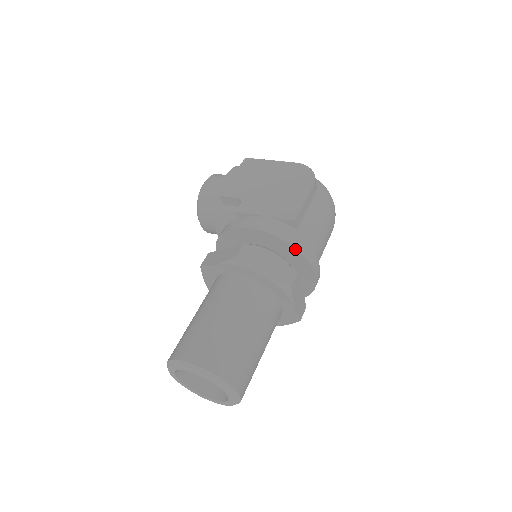
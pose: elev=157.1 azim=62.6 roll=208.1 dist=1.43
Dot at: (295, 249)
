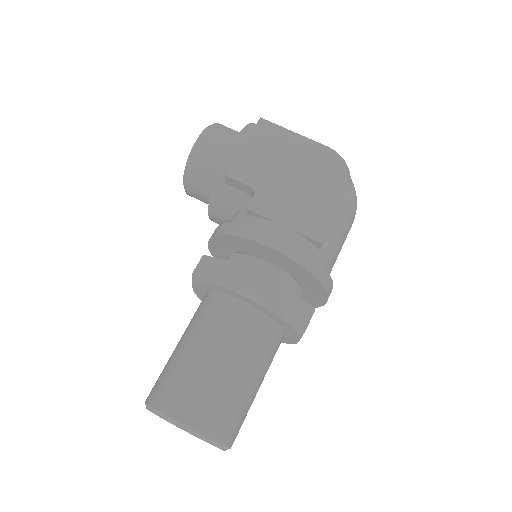
Dot at: (317, 280)
